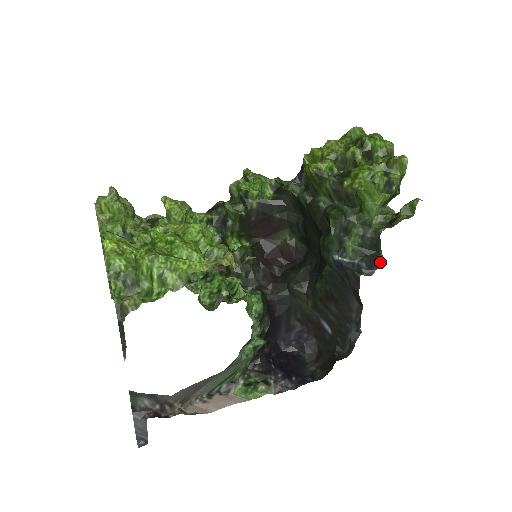
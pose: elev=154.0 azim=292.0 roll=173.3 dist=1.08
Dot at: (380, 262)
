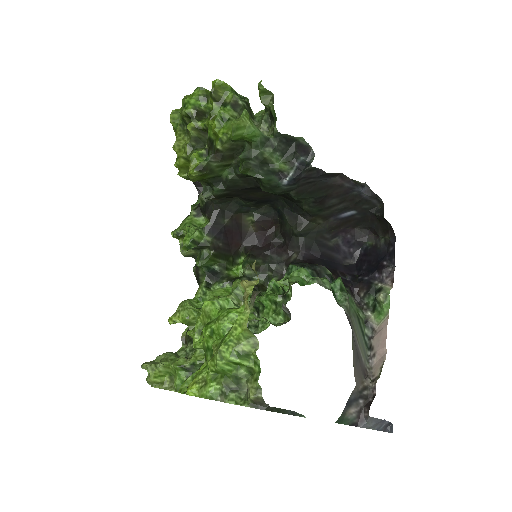
Dot at: (305, 142)
